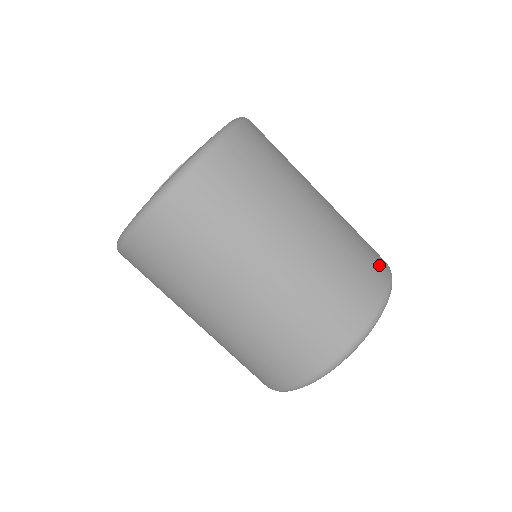
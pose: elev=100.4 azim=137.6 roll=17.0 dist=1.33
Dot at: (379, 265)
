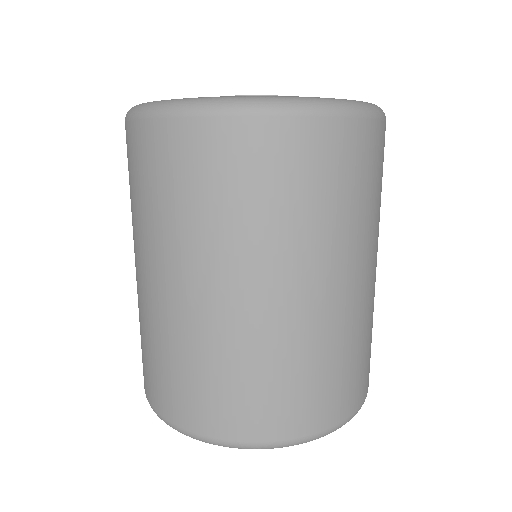
Dot at: (355, 393)
